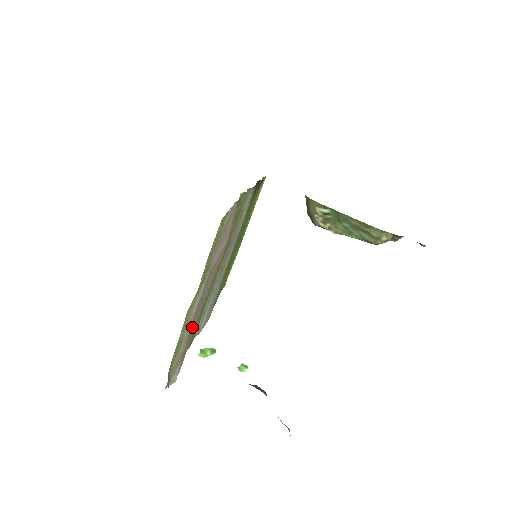
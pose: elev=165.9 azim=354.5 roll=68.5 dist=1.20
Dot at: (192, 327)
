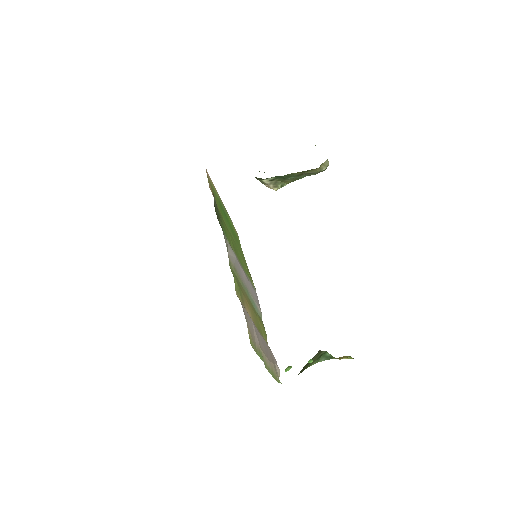
Dot at: (268, 352)
